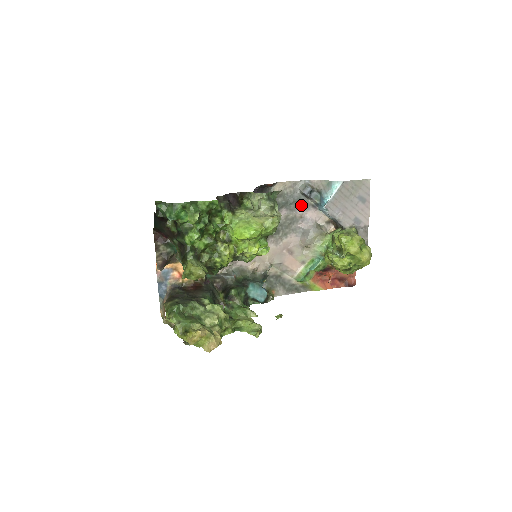
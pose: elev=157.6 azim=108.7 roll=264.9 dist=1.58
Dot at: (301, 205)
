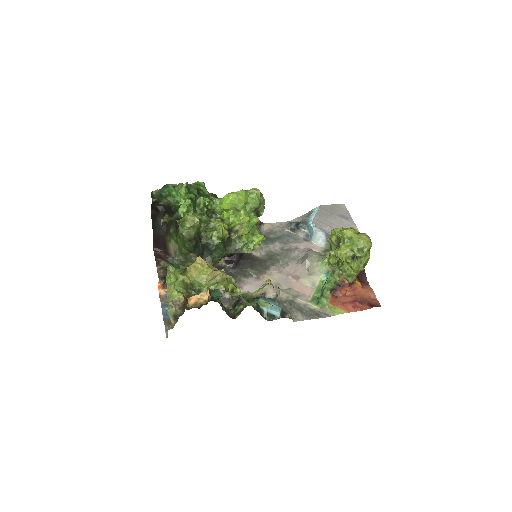
Dot at: (293, 240)
